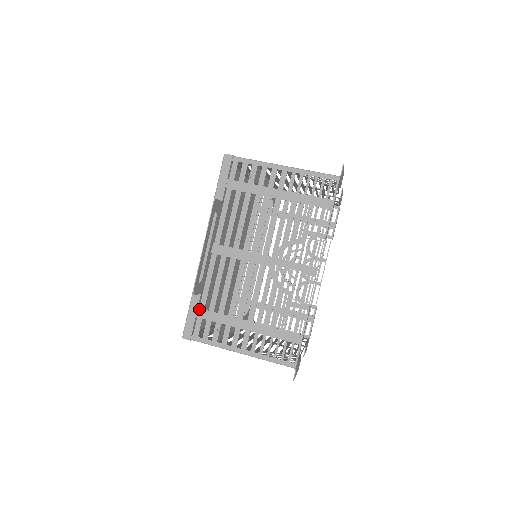
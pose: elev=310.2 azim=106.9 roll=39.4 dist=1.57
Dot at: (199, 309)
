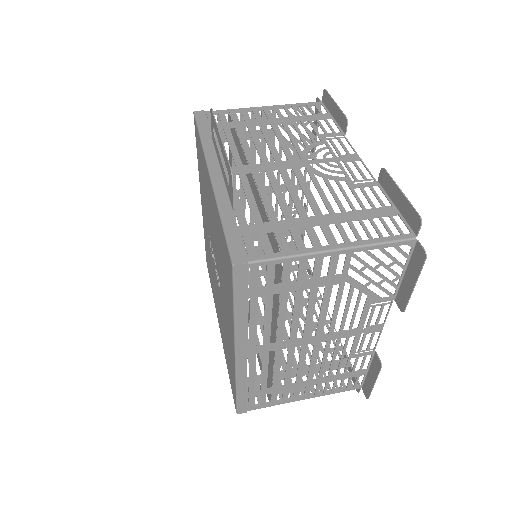
Dot at: (240, 227)
